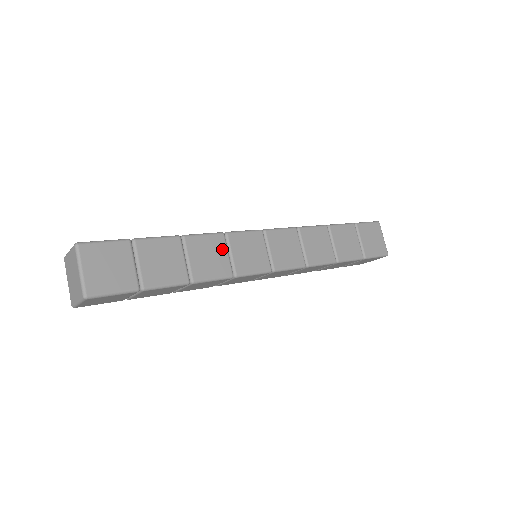
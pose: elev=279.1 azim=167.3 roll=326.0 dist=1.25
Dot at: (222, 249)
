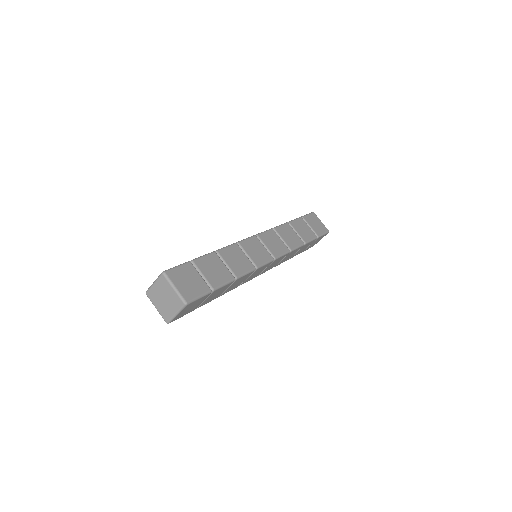
Dot at: (241, 253)
